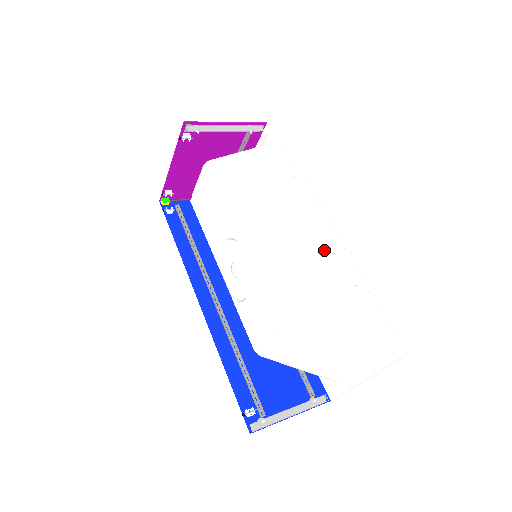
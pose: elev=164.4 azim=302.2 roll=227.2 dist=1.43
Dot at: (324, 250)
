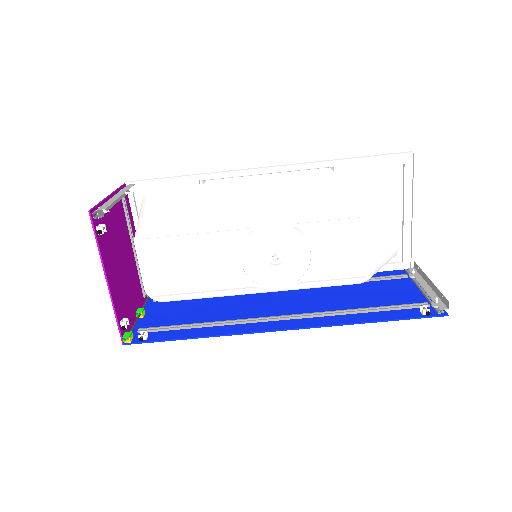
Dot at: (290, 181)
